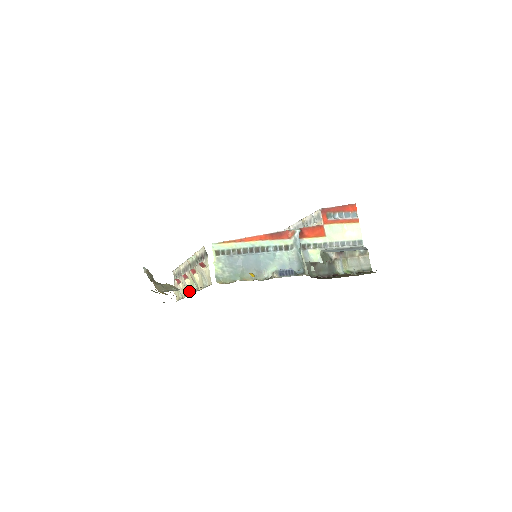
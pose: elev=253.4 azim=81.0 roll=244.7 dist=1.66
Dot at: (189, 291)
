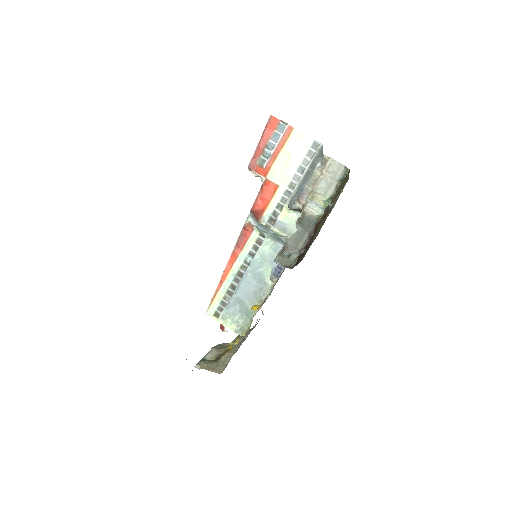
Dot at: occluded
